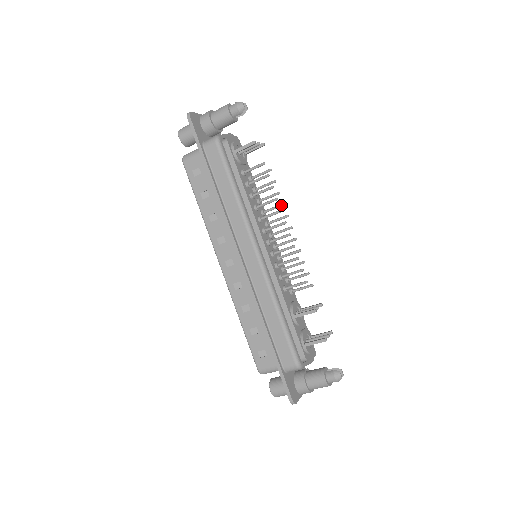
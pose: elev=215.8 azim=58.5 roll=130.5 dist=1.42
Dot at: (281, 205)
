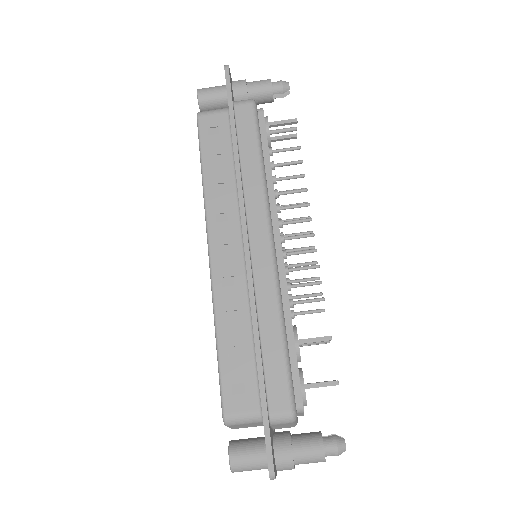
Dot at: (304, 203)
